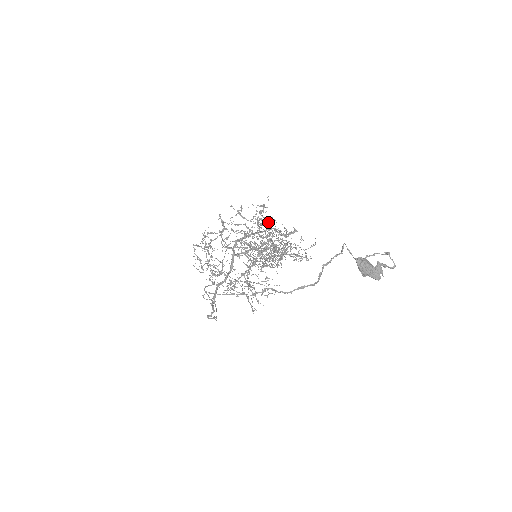
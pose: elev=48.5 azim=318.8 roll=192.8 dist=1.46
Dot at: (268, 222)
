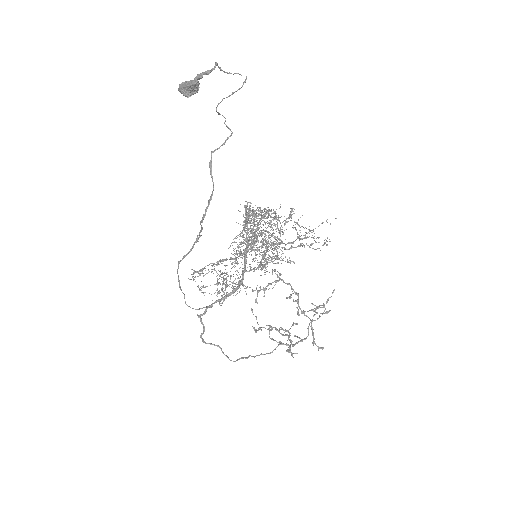
Dot at: occluded
